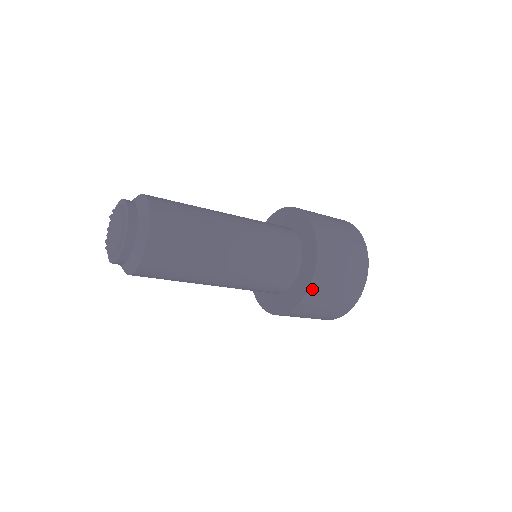
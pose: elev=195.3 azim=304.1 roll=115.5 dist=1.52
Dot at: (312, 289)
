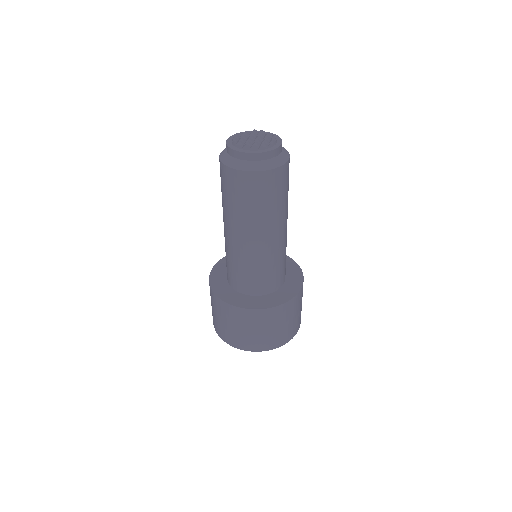
Dot at: (267, 311)
